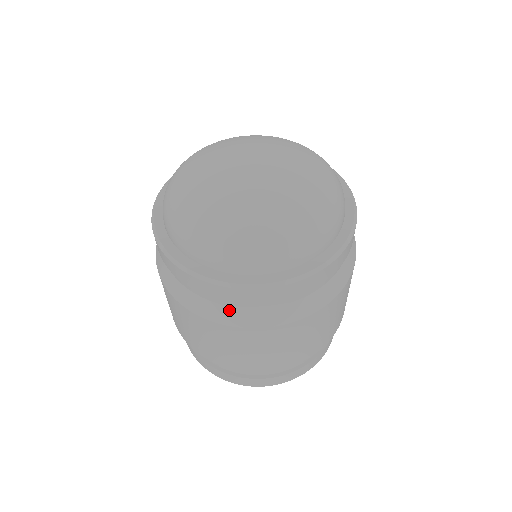
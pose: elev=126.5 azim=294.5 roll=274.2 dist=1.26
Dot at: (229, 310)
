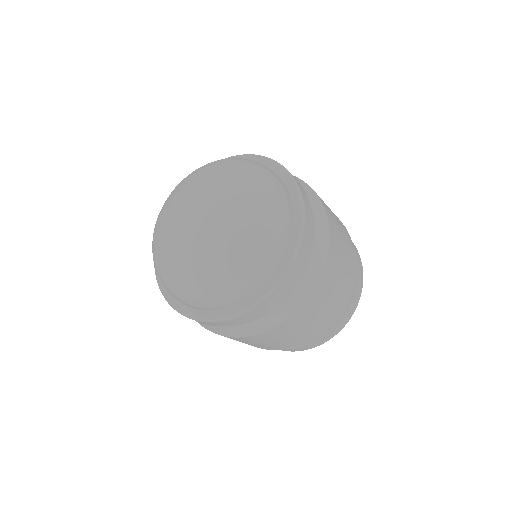
Dot at: (282, 307)
